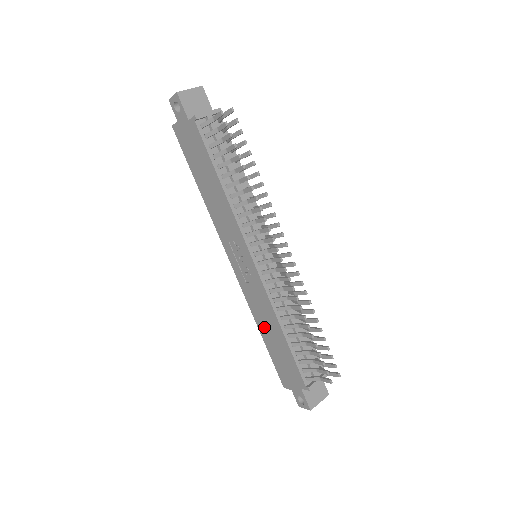
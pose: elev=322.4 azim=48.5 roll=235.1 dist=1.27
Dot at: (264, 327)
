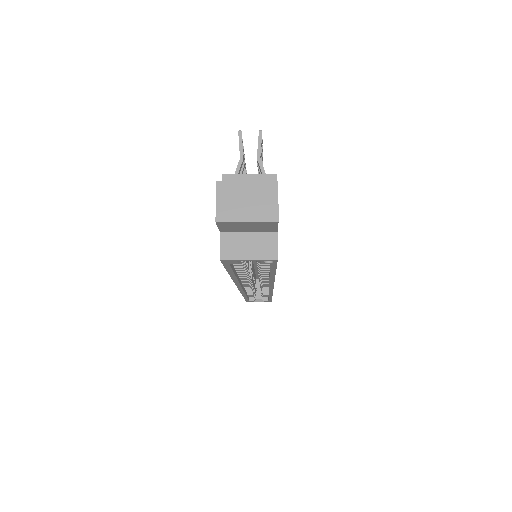
Dot at: occluded
